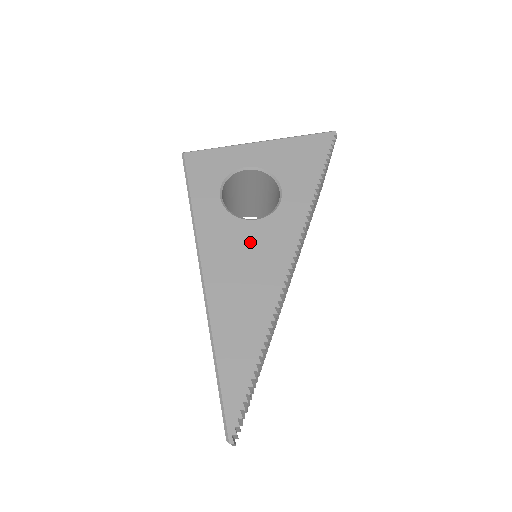
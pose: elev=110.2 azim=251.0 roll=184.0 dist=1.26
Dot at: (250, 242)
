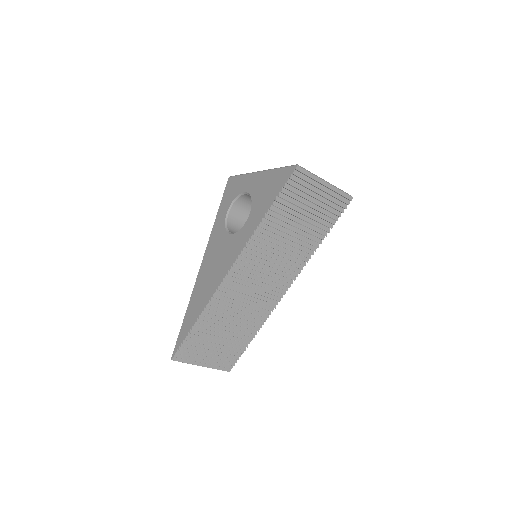
Dot at: (222, 249)
